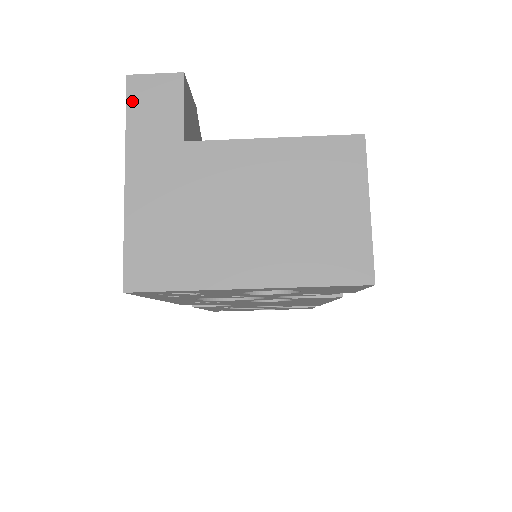
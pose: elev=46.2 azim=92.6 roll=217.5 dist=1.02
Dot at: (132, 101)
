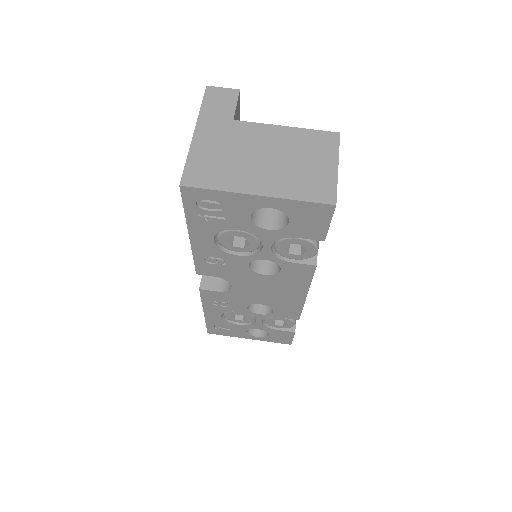
Dot at: (207, 97)
